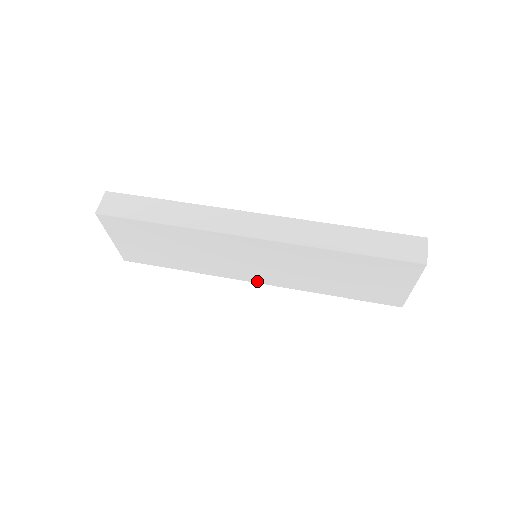
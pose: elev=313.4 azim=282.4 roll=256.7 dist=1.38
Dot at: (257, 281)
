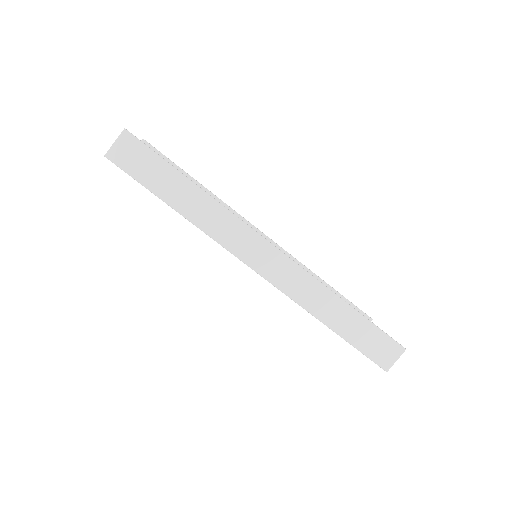
Dot at: occluded
